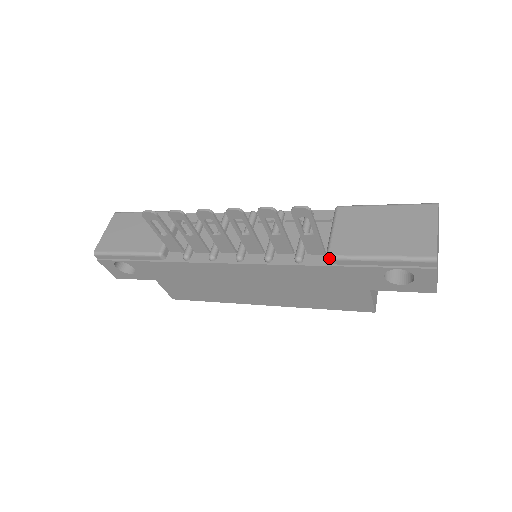
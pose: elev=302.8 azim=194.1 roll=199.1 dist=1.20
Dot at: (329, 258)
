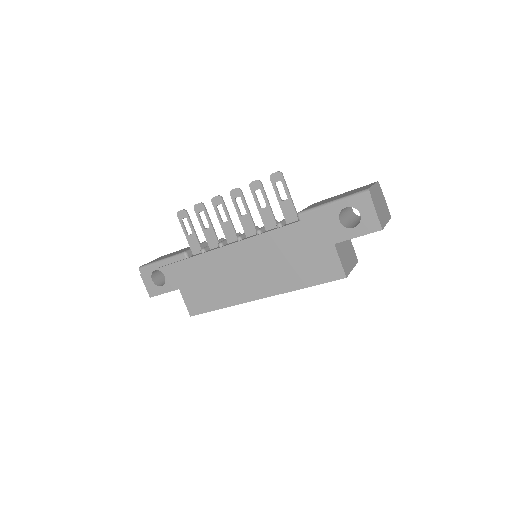
Dot at: (299, 214)
